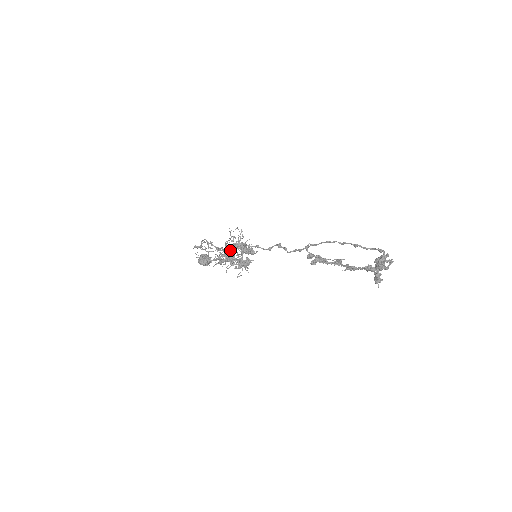
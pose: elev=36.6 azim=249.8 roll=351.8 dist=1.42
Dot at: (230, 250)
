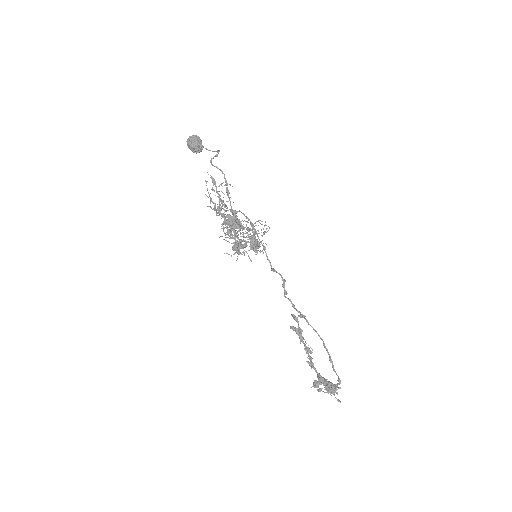
Dot at: (244, 237)
